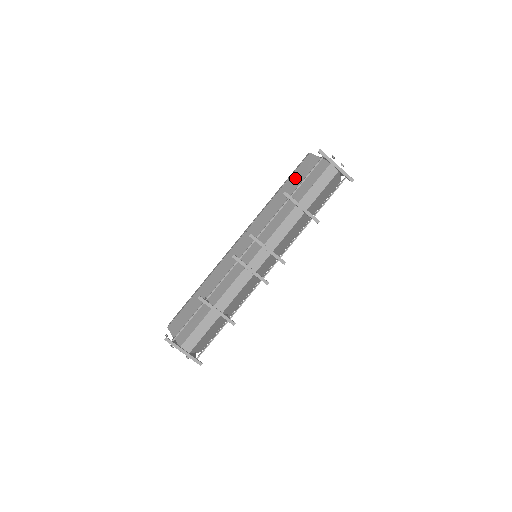
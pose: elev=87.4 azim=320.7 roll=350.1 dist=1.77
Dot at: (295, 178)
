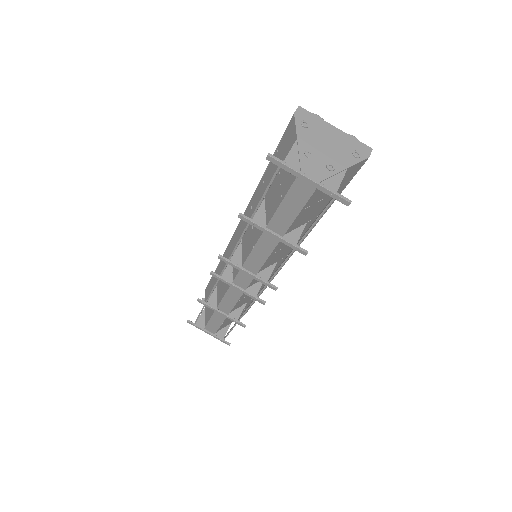
Dot at: occluded
